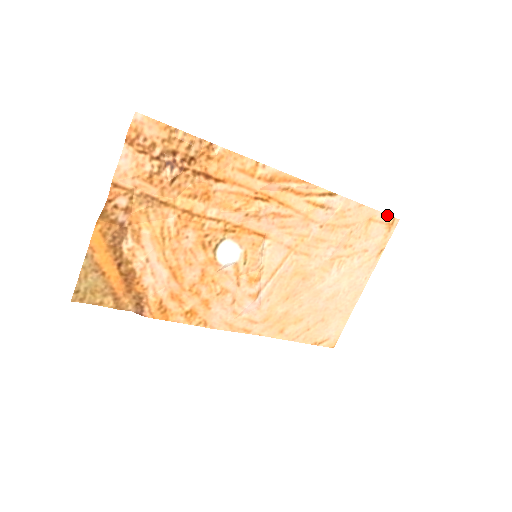
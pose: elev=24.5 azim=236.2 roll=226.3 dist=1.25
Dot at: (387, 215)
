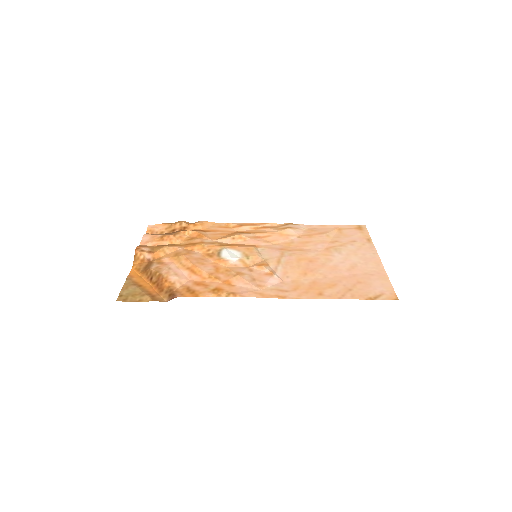
Dot at: (351, 226)
